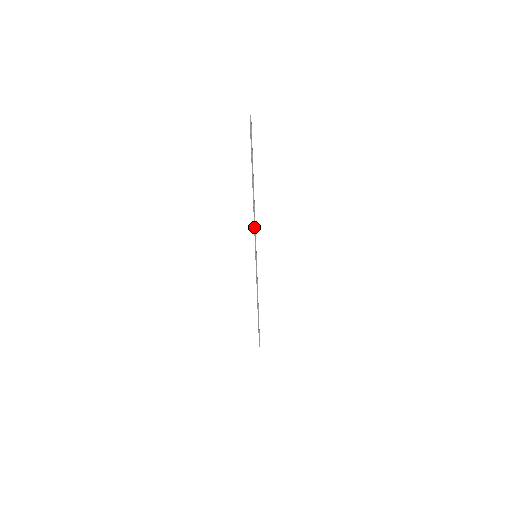
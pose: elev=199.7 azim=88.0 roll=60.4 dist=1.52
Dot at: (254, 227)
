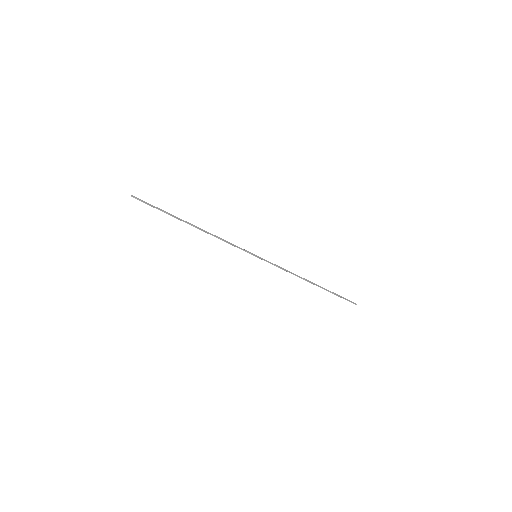
Dot at: occluded
